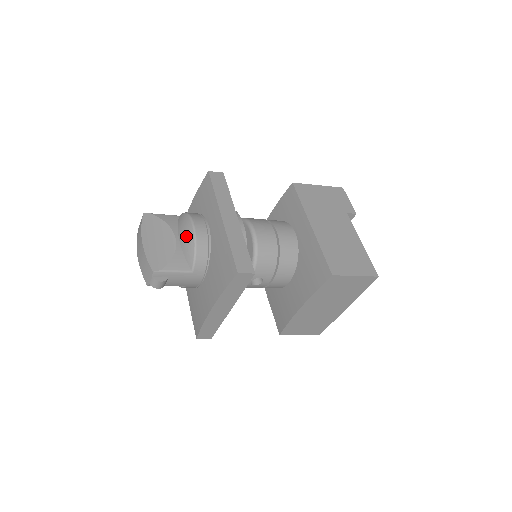
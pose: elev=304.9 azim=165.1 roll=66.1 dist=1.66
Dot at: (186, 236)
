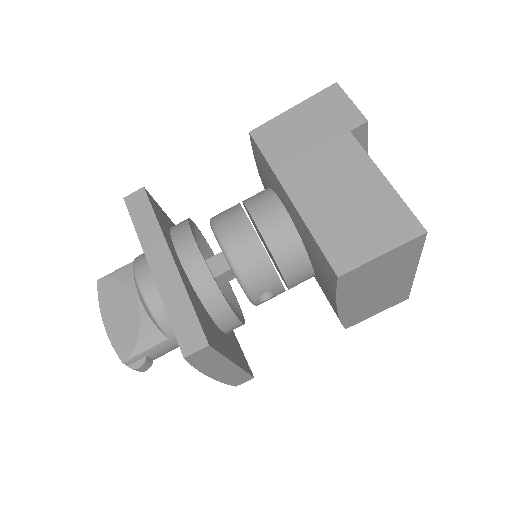
Dot at: (140, 298)
